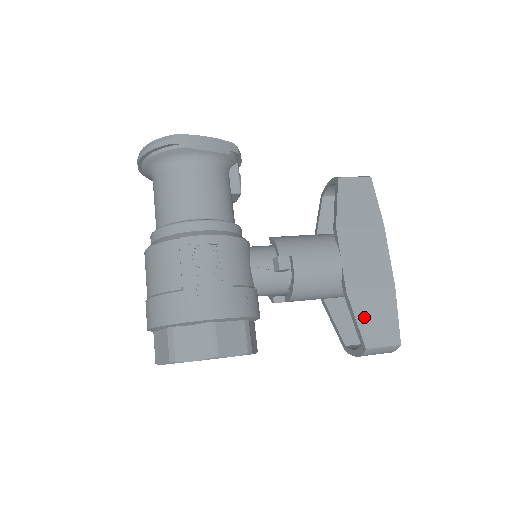
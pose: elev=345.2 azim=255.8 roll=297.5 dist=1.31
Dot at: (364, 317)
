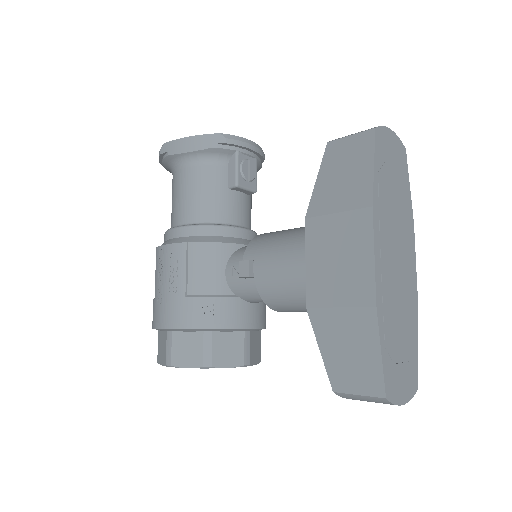
Dot at: (330, 346)
